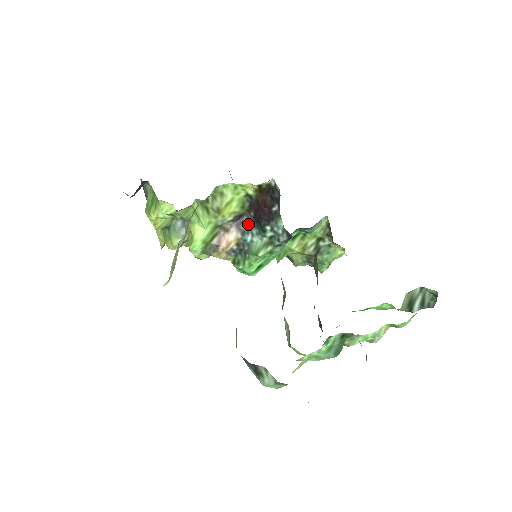
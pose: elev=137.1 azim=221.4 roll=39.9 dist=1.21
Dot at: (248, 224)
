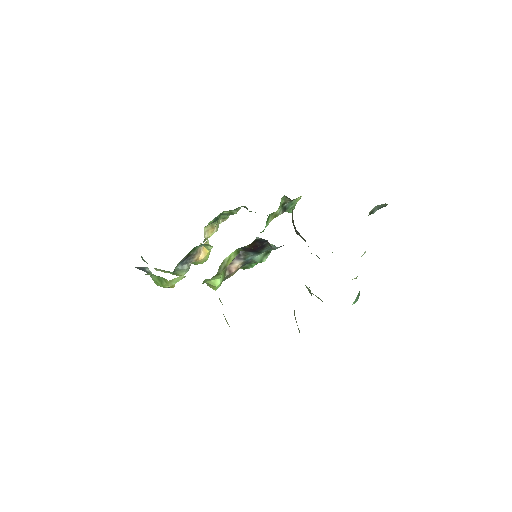
Dot at: (245, 253)
